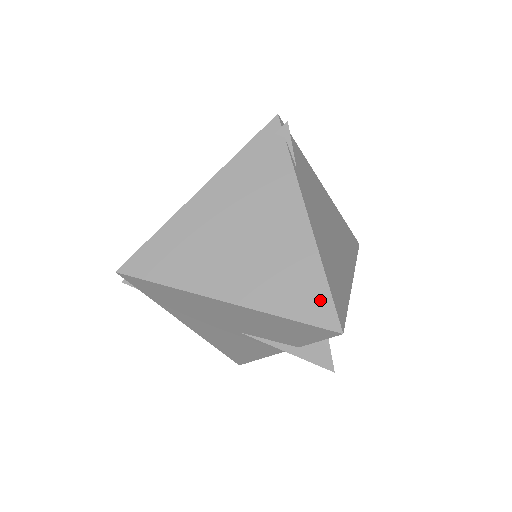
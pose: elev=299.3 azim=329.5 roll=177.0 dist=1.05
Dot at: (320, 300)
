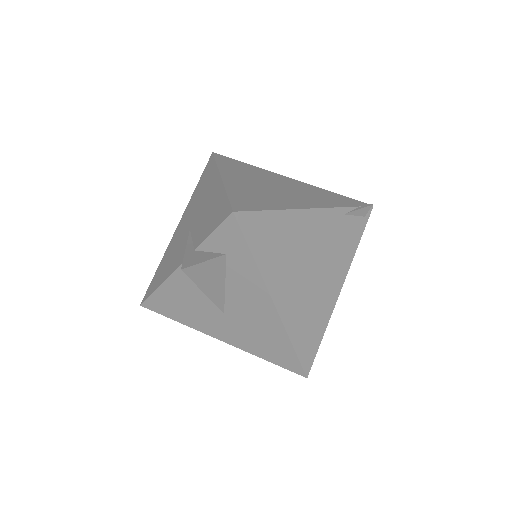
Dot at: (253, 206)
